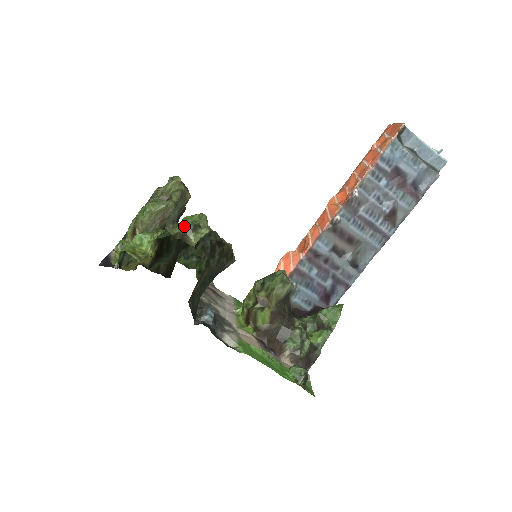
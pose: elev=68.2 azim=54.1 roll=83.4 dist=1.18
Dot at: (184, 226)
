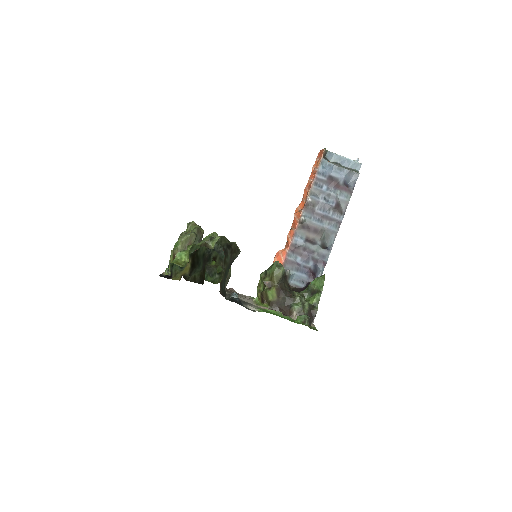
Dot at: (204, 240)
